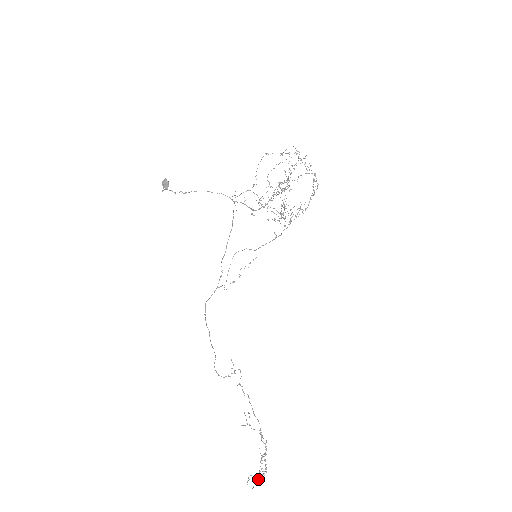
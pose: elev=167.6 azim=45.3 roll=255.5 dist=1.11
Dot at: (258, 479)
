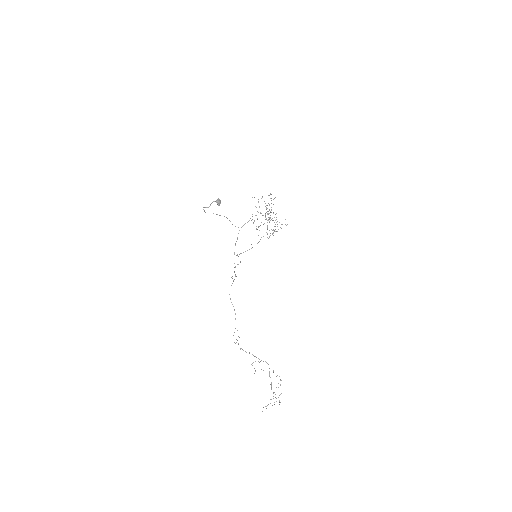
Dot at: occluded
